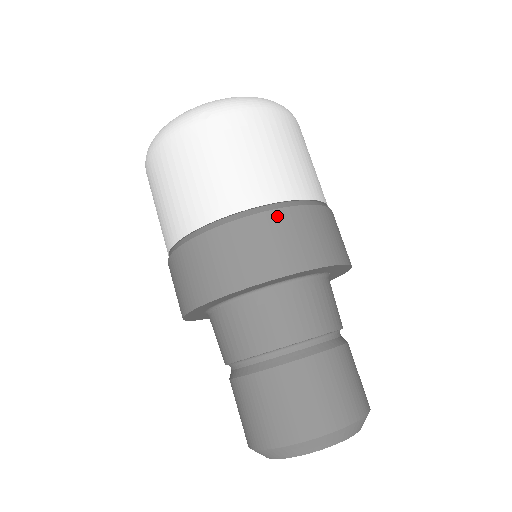
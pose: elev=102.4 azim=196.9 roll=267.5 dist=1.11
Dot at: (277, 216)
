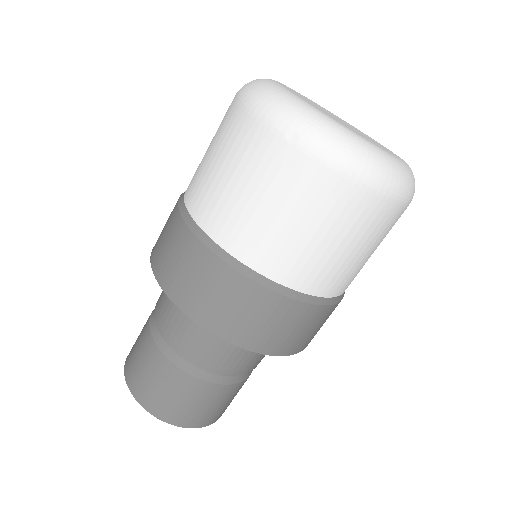
Dot at: (253, 289)
